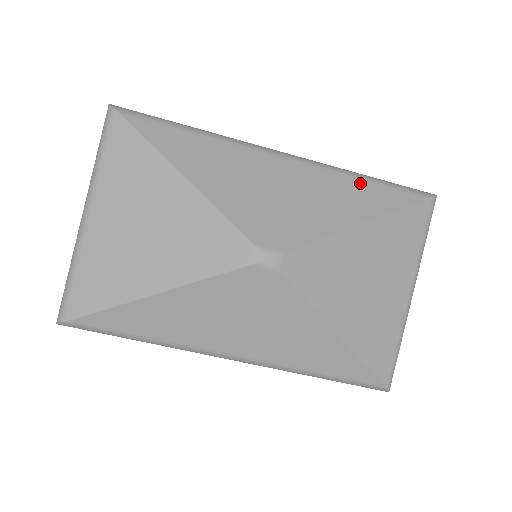
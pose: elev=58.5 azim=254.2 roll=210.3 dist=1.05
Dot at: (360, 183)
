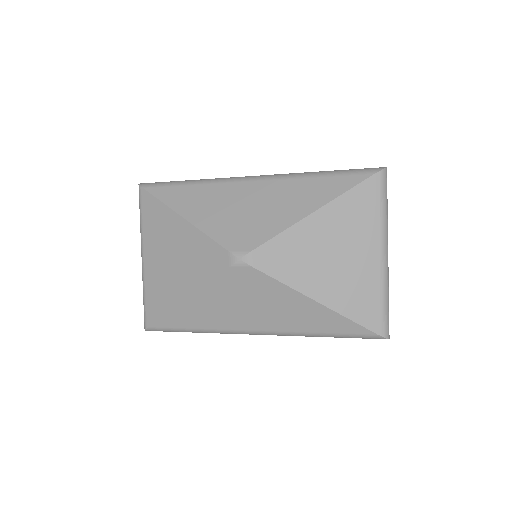
Dot at: (312, 180)
